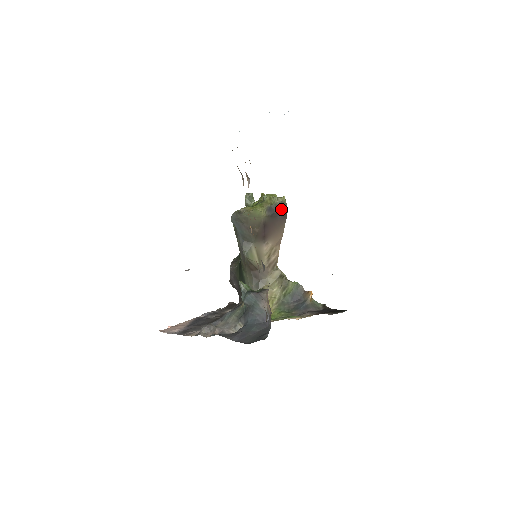
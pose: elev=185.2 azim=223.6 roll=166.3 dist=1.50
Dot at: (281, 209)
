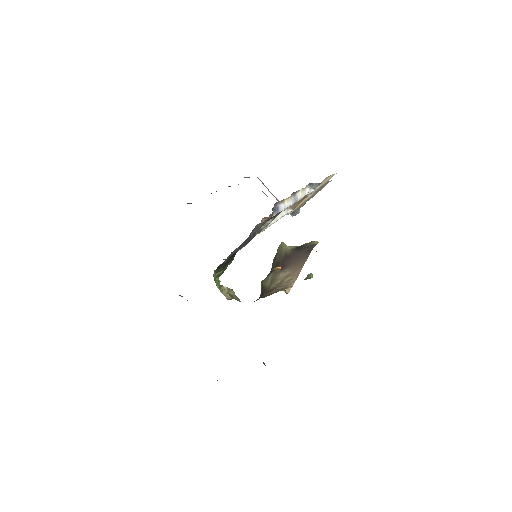
Dot at: (308, 247)
